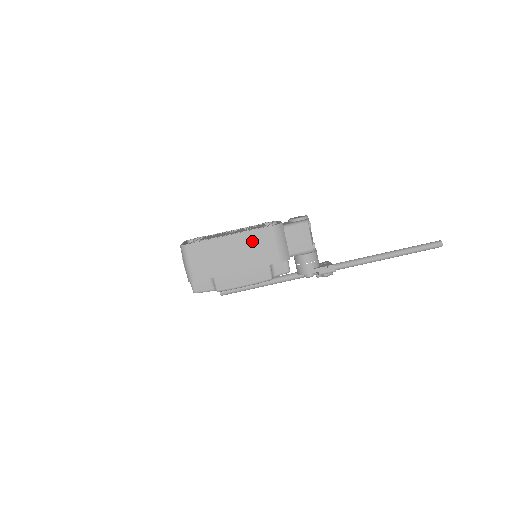
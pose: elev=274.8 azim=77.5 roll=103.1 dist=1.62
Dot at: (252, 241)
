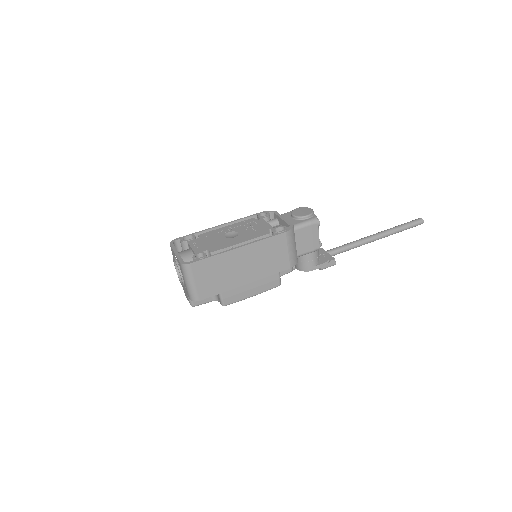
Dot at: (263, 251)
